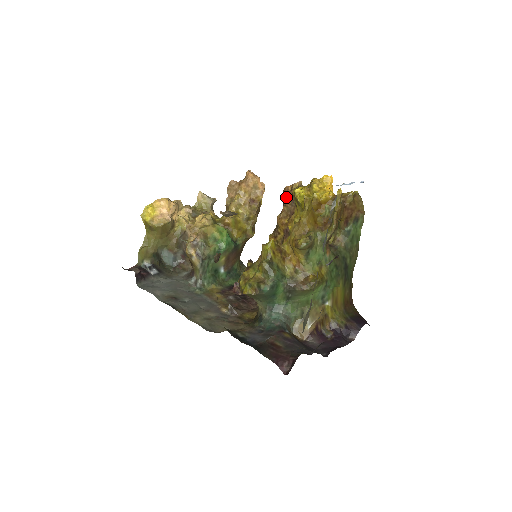
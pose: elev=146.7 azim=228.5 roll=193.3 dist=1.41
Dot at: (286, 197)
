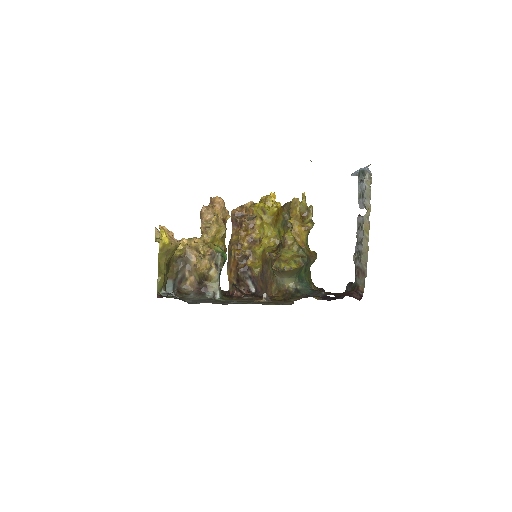
Dot at: (238, 216)
